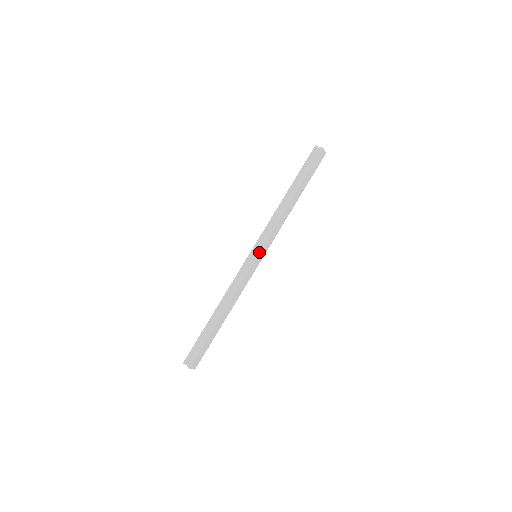
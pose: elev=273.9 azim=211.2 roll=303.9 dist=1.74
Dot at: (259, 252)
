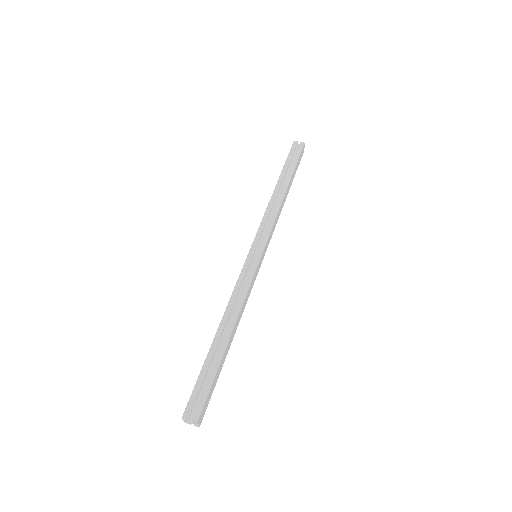
Dot at: (263, 249)
